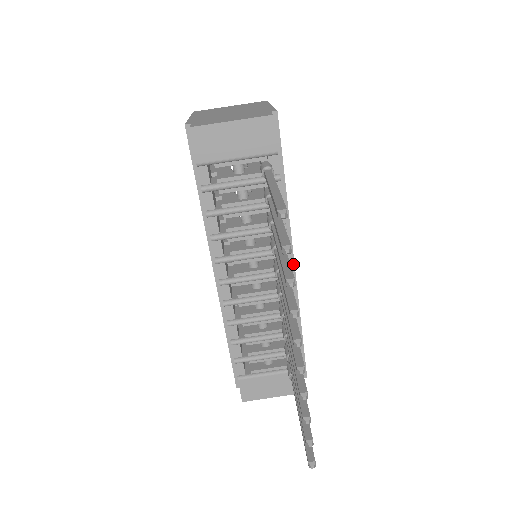
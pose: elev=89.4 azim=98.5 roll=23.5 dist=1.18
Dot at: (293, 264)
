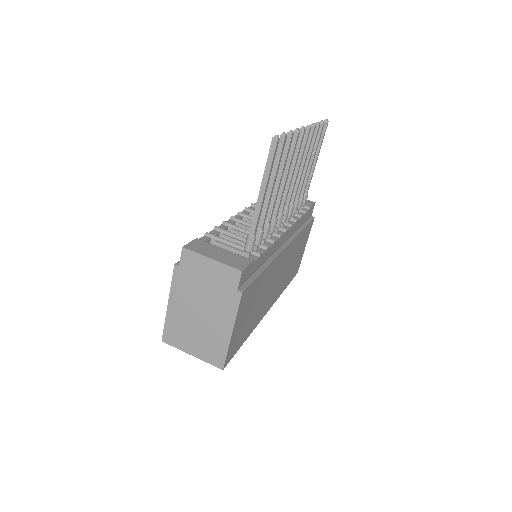
Dot at: (285, 247)
